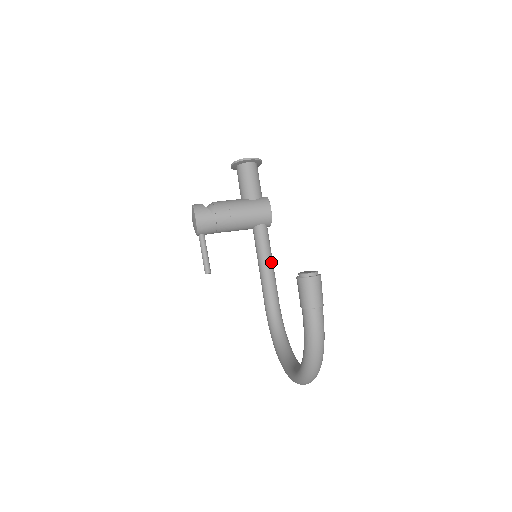
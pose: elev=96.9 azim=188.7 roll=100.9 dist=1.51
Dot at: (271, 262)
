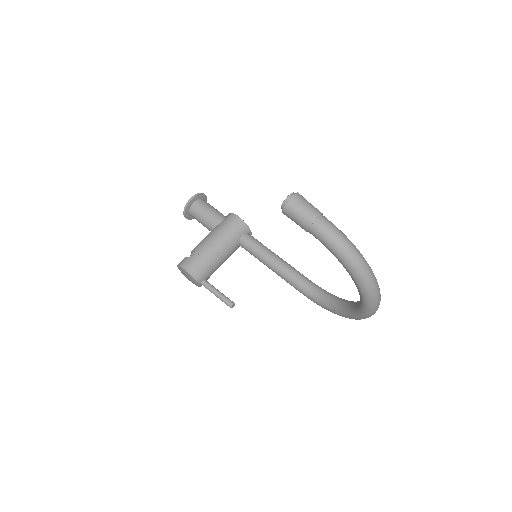
Dot at: (275, 255)
